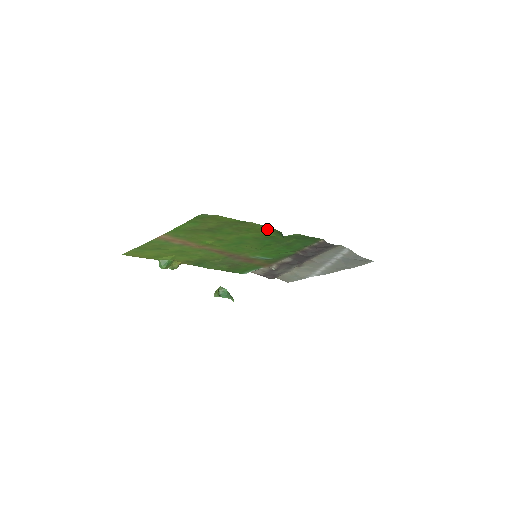
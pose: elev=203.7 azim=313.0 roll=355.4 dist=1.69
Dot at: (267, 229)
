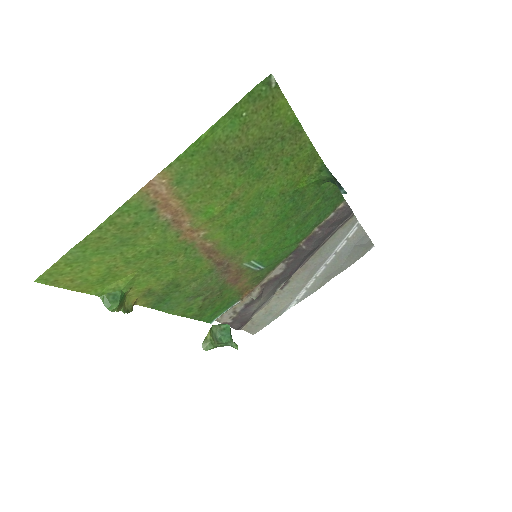
Dot at: (310, 161)
